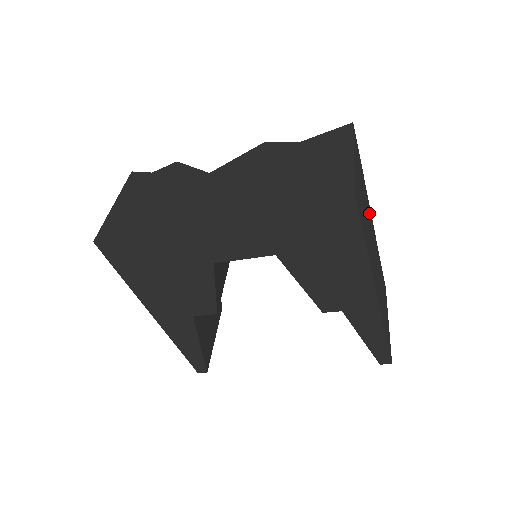
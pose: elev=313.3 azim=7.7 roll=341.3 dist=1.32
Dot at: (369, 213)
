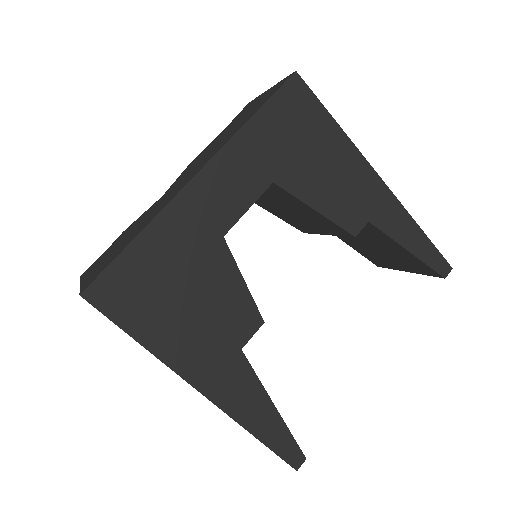
Dot at: occluded
